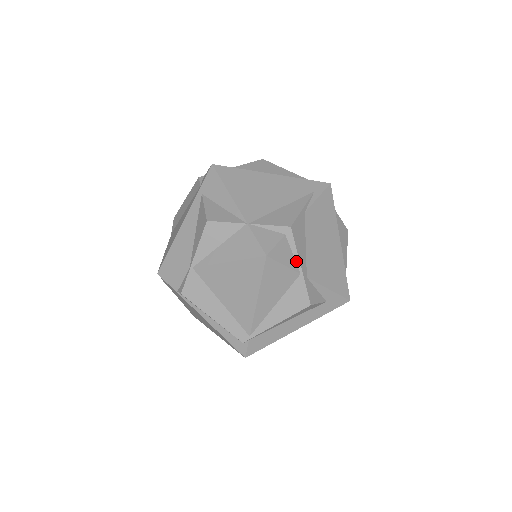
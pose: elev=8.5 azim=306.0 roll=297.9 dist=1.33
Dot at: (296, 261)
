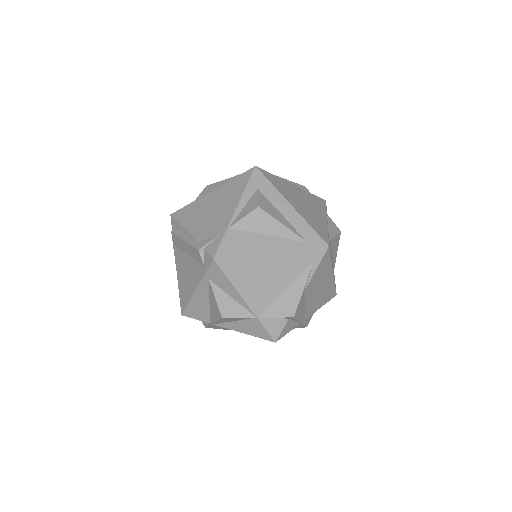
Dot at: (297, 322)
